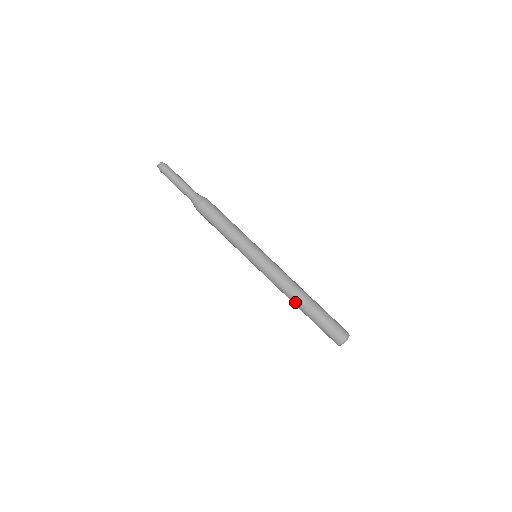
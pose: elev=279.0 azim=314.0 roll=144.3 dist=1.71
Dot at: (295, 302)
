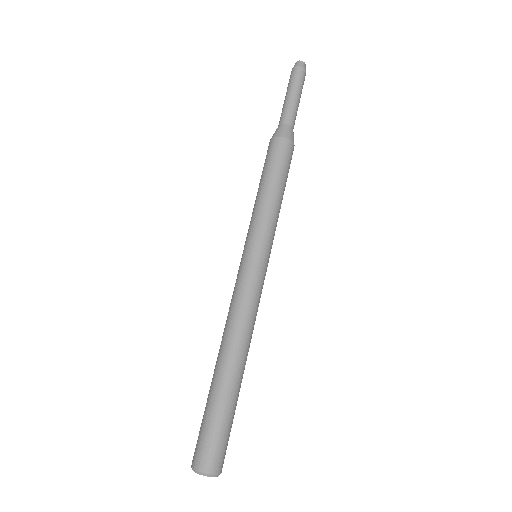
Dot at: (218, 353)
